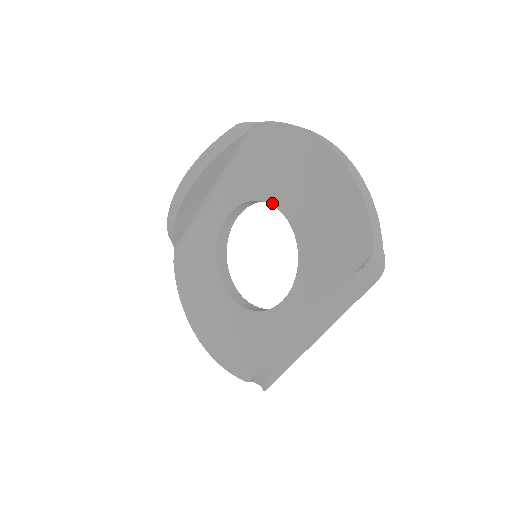
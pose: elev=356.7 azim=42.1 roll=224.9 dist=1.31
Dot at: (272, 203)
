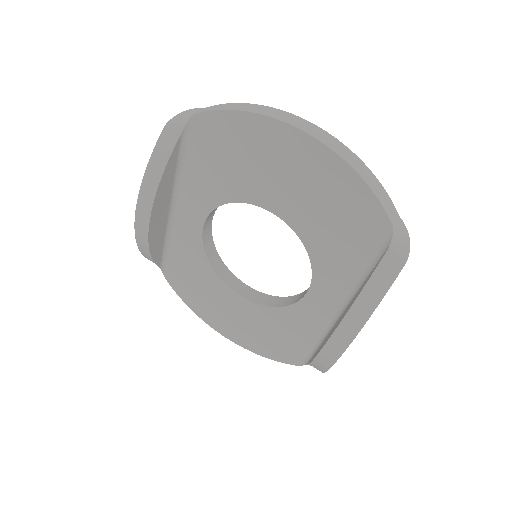
Dot at: (250, 202)
